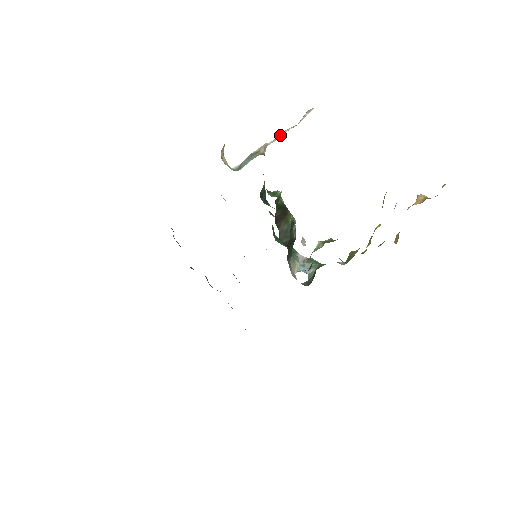
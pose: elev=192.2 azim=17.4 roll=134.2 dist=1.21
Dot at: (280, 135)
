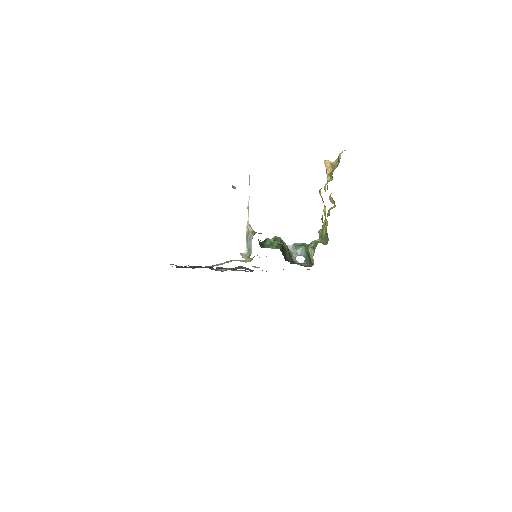
Dot at: (248, 208)
